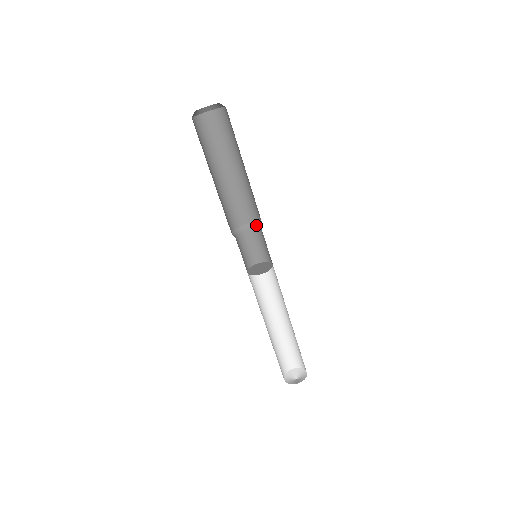
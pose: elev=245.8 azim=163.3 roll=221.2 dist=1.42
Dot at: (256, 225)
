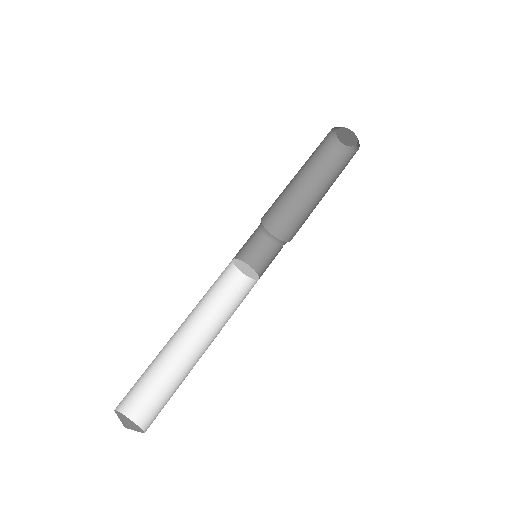
Dot at: occluded
